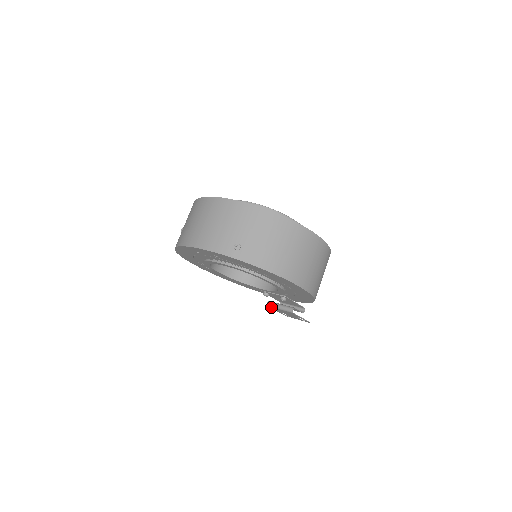
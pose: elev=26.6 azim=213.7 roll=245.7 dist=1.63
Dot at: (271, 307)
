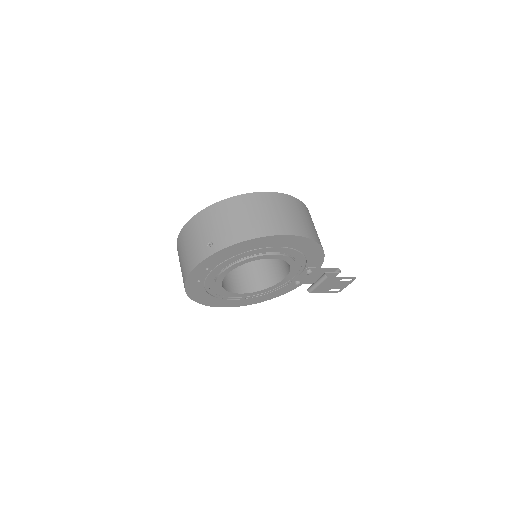
Dot at: (313, 291)
